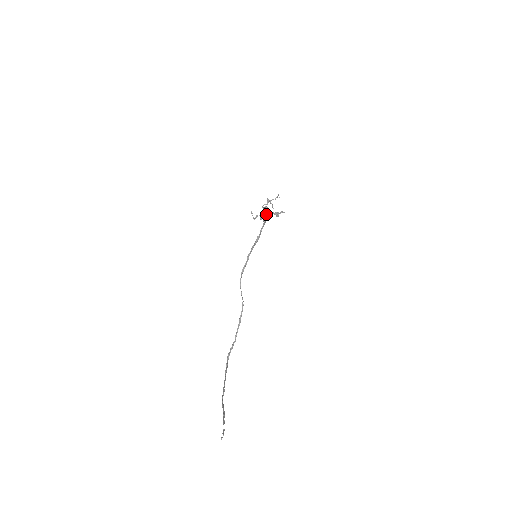
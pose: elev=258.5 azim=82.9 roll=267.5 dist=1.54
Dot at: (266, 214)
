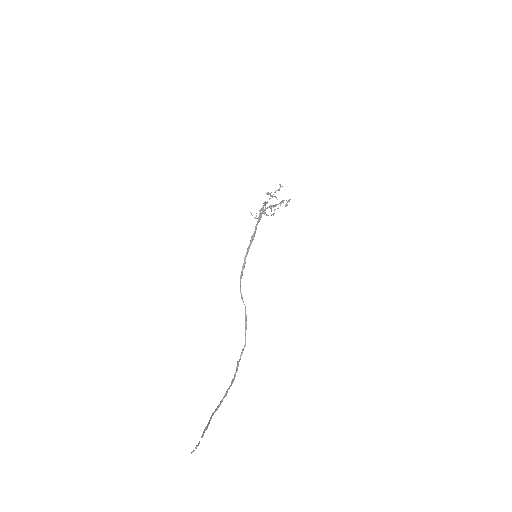
Dot at: (260, 210)
